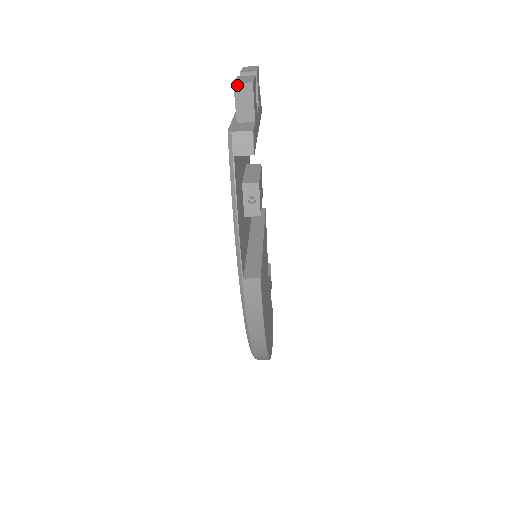
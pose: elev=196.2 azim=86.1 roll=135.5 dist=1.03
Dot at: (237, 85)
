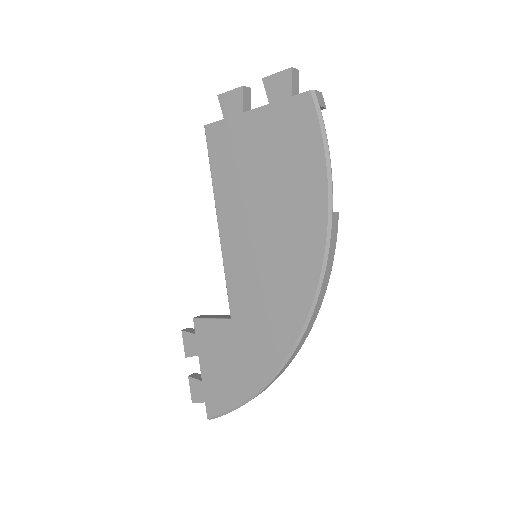
Dot at: (293, 69)
